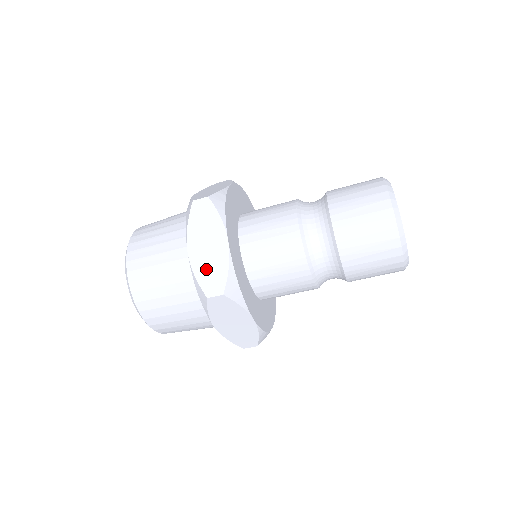
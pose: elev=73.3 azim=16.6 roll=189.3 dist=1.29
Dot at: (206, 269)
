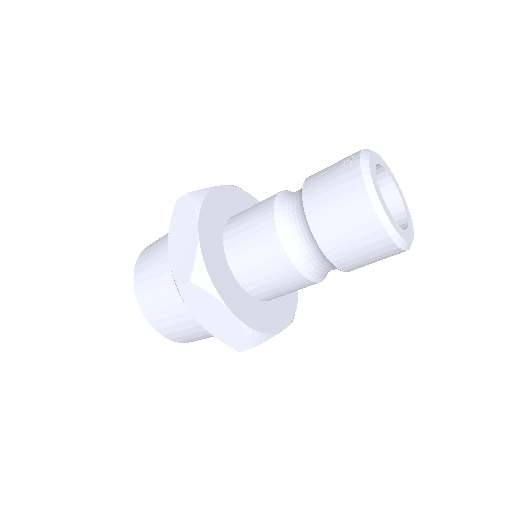
Dot at: (226, 334)
